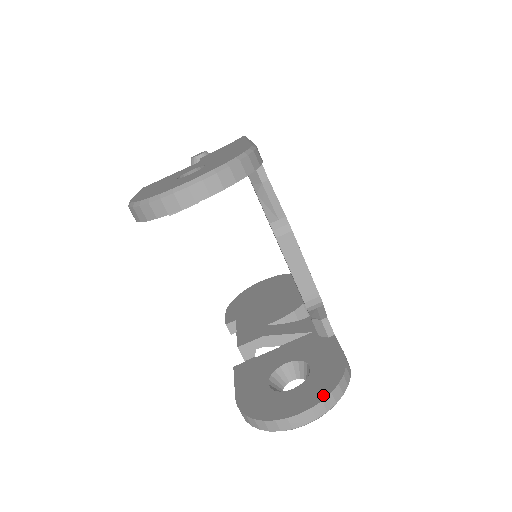
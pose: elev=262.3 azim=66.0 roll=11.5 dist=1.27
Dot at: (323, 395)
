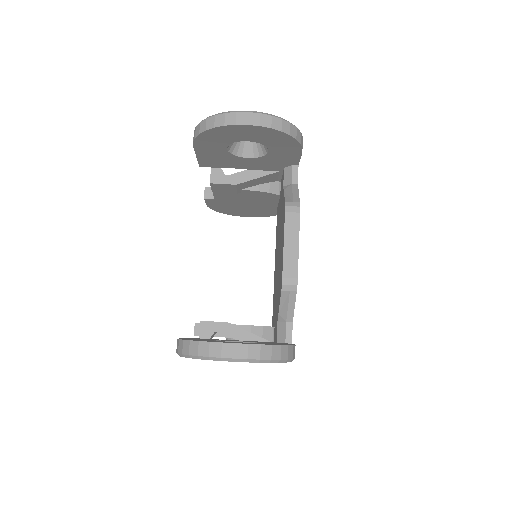
Dot at: (263, 344)
